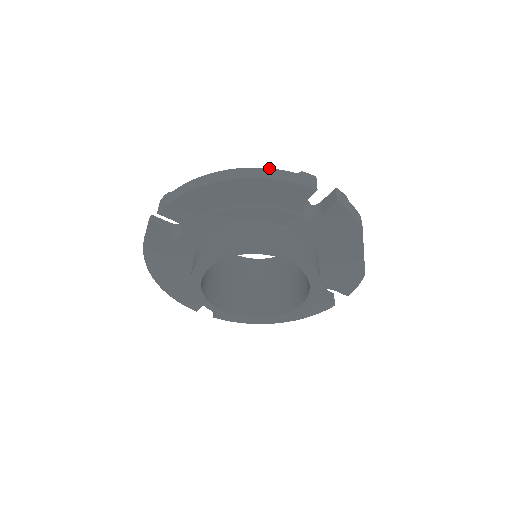
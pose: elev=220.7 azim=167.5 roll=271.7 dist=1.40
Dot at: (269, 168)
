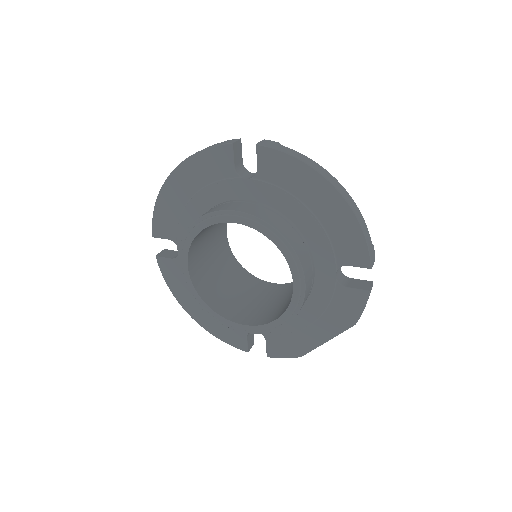
Dot at: occluded
